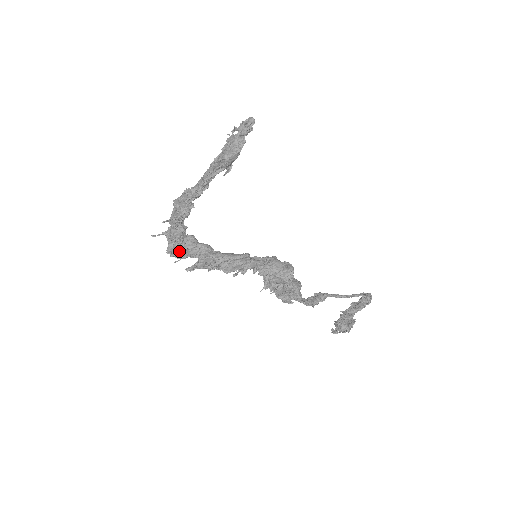
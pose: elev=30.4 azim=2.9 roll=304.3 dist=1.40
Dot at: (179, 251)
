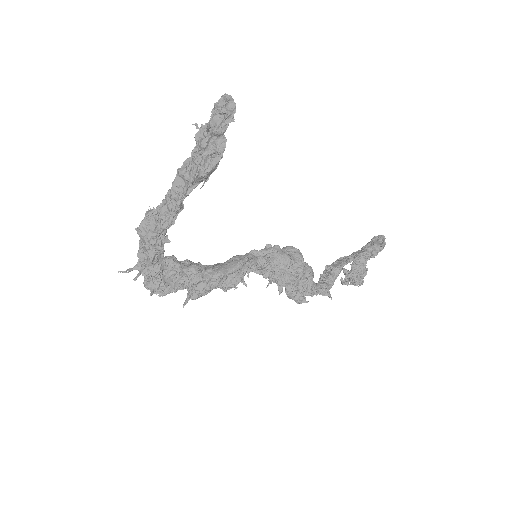
Dot at: (162, 287)
